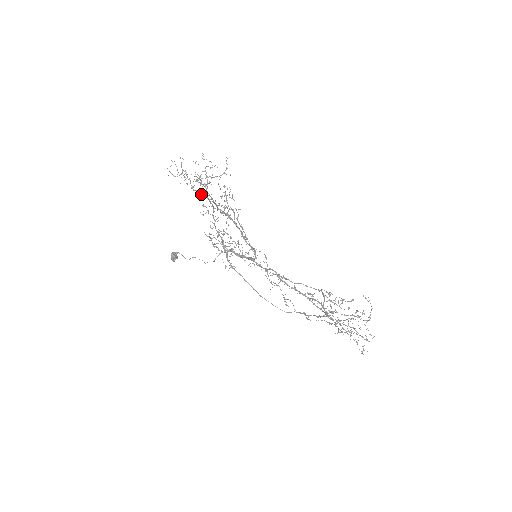
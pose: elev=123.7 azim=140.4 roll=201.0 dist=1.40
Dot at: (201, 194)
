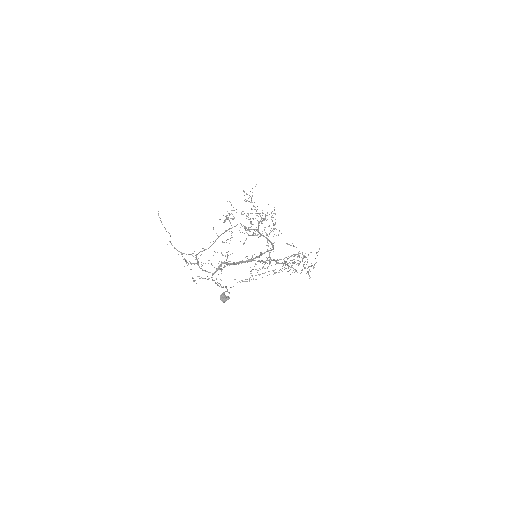
Dot at: (246, 228)
